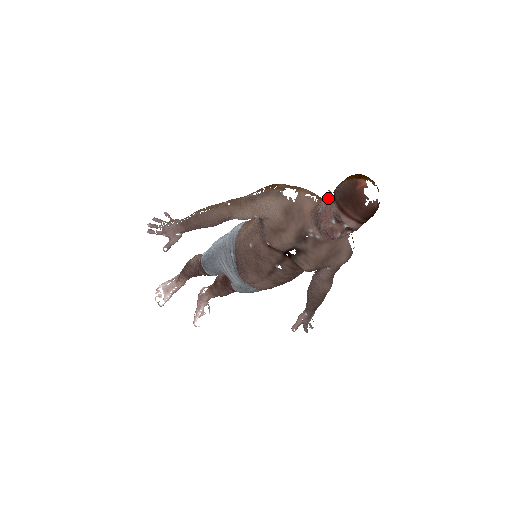
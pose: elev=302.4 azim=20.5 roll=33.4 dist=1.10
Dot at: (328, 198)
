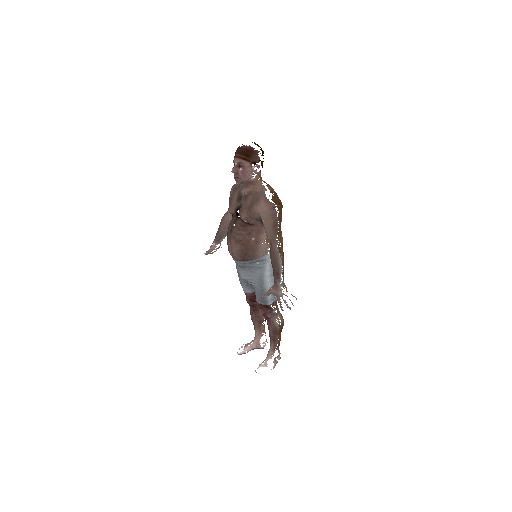
Dot at: occluded
